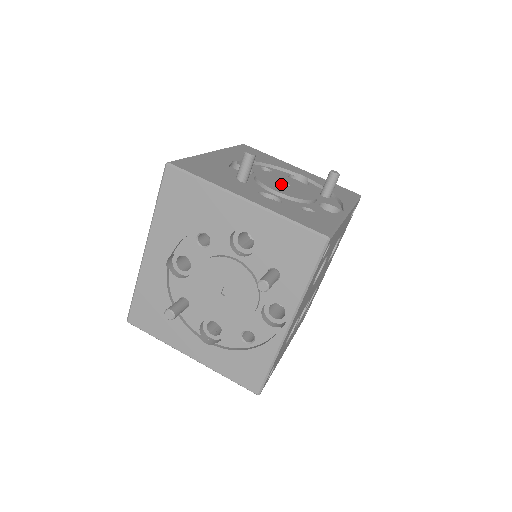
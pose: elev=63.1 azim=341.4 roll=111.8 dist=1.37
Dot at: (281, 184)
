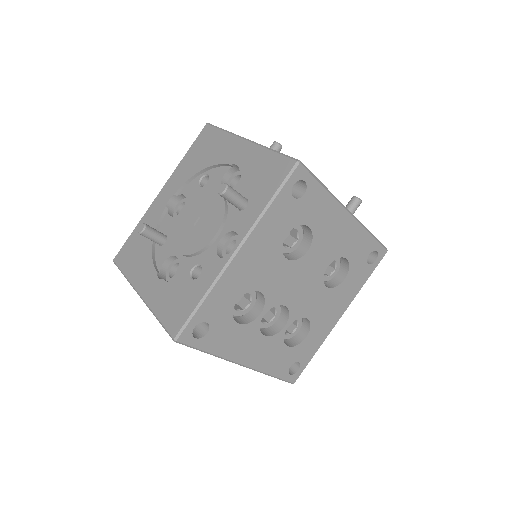
Dot at: occluded
